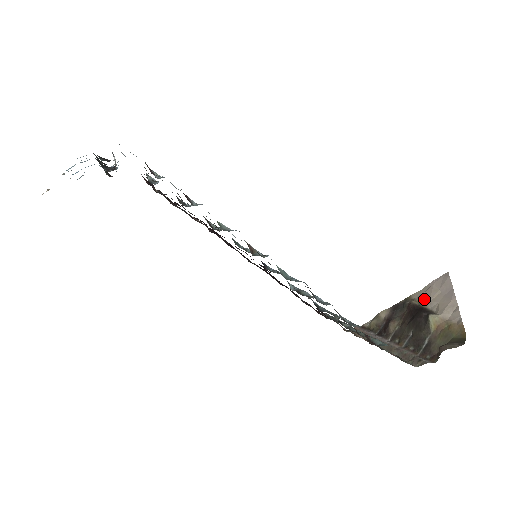
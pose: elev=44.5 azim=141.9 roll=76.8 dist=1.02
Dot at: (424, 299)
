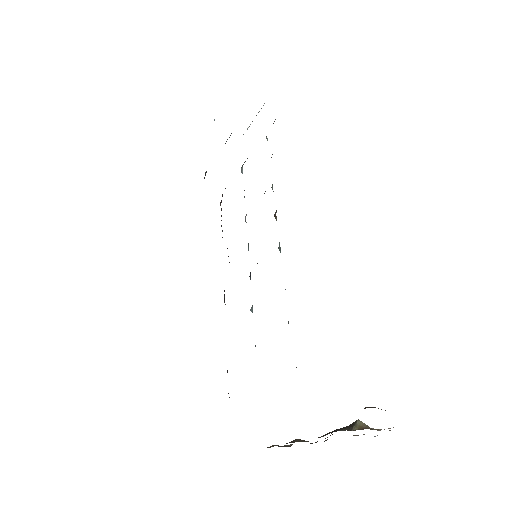
Dot at: occluded
